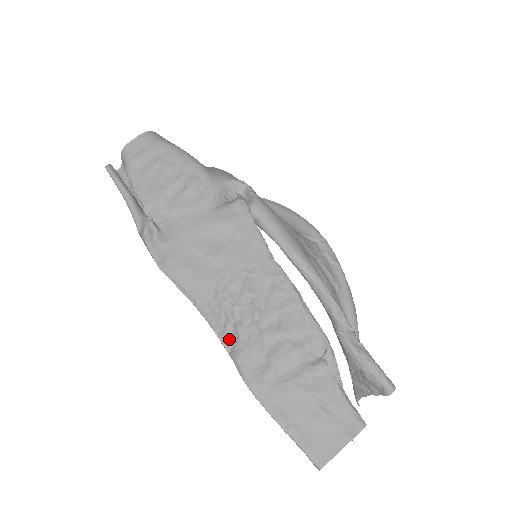
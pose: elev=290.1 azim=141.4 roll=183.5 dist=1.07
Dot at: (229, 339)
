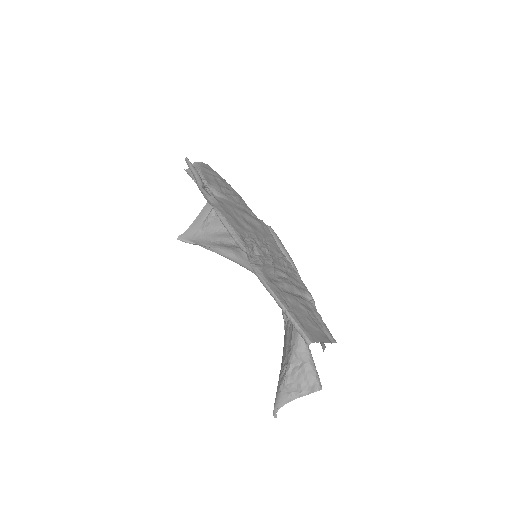
Dot at: (251, 259)
